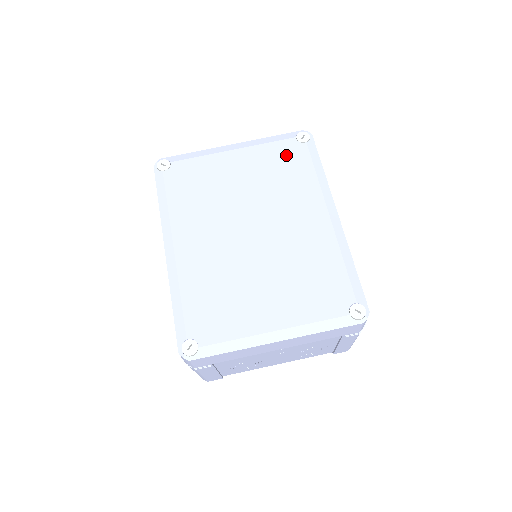
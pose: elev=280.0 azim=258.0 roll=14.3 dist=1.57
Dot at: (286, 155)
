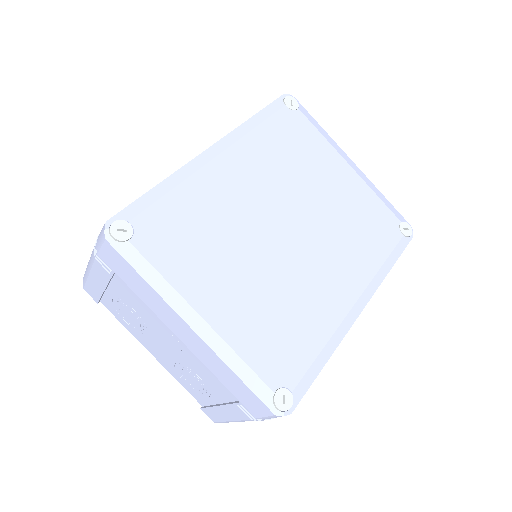
Dot at: (380, 222)
